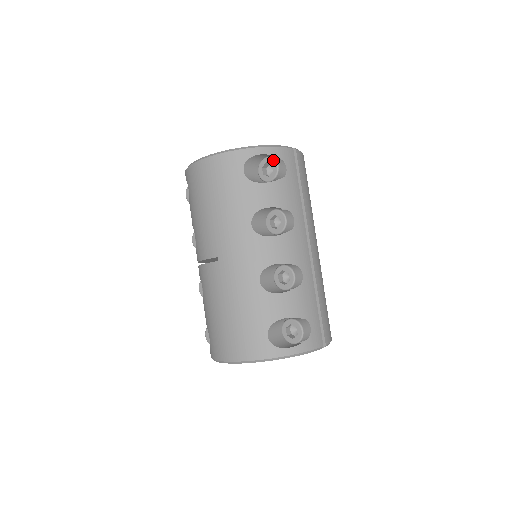
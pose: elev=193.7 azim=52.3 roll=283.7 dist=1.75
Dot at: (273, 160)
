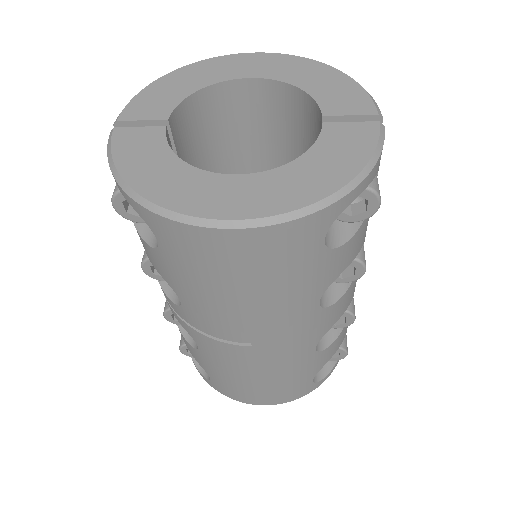
Dot at: (373, 195)
